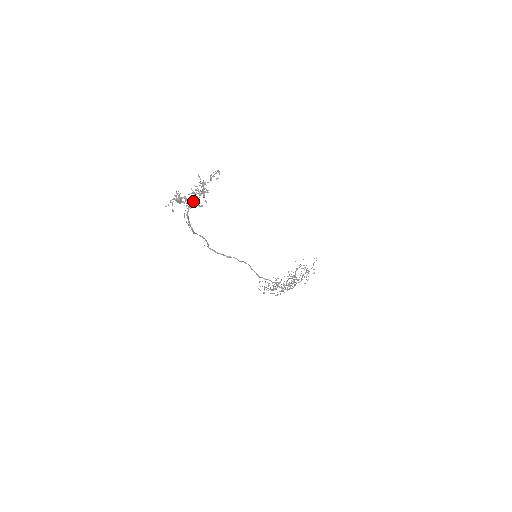
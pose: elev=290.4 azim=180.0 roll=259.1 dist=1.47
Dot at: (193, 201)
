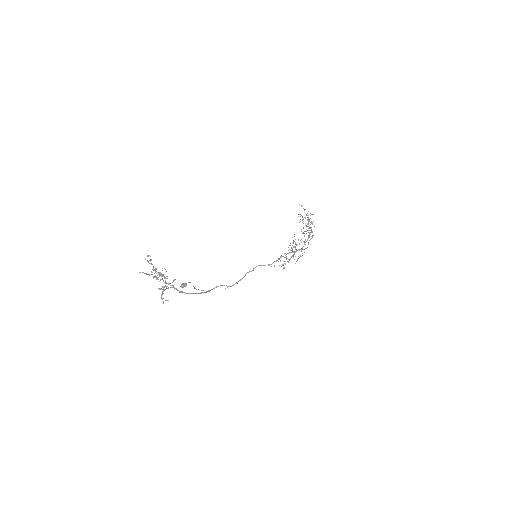
Dot at: (168, 283)
